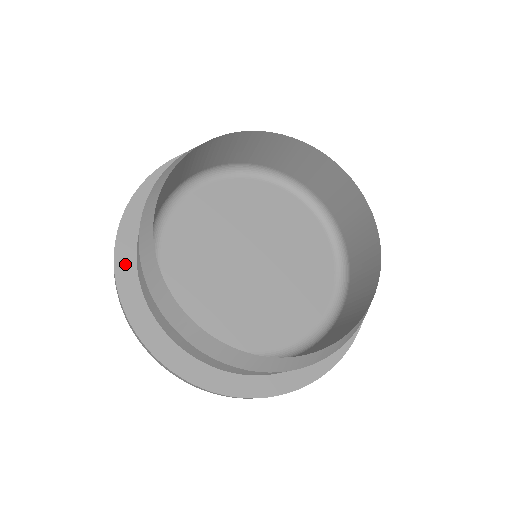
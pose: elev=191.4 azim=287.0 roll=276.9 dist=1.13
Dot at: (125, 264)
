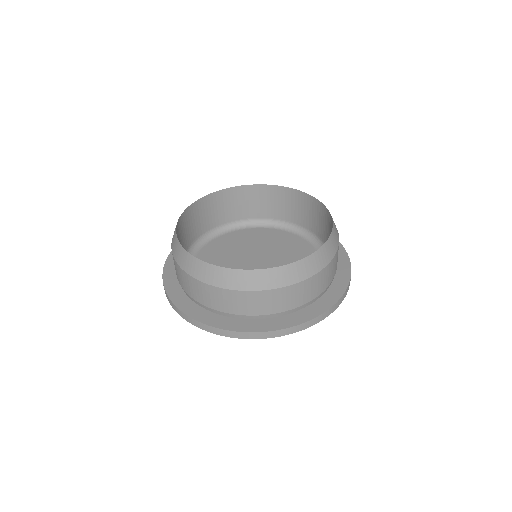
Dot at: (170, 271)
